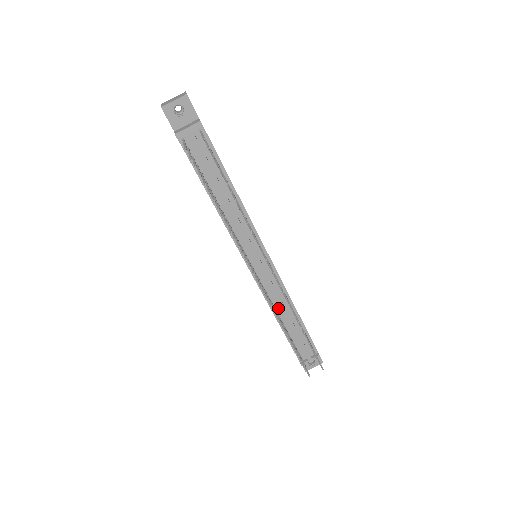
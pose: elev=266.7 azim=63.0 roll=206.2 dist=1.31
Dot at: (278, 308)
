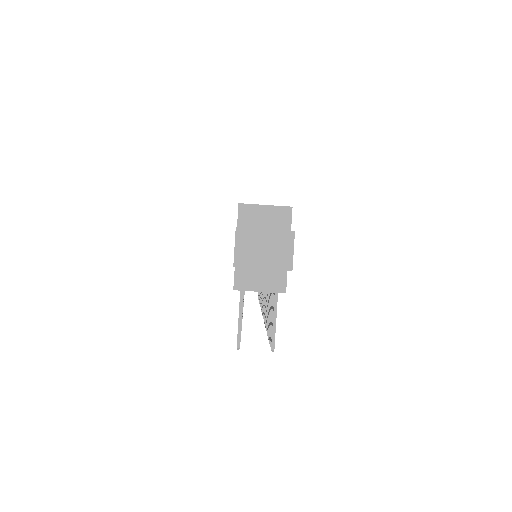
Dot at: occluded
